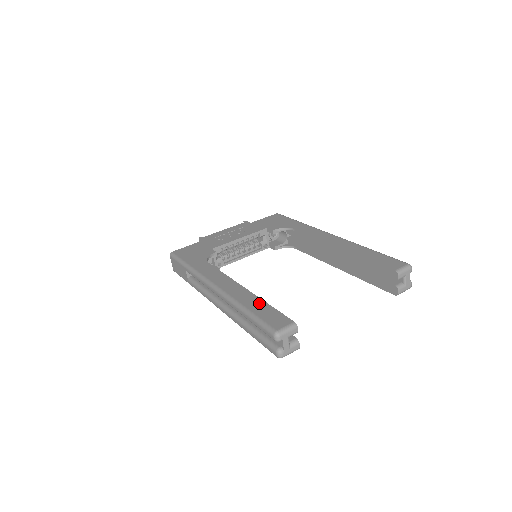
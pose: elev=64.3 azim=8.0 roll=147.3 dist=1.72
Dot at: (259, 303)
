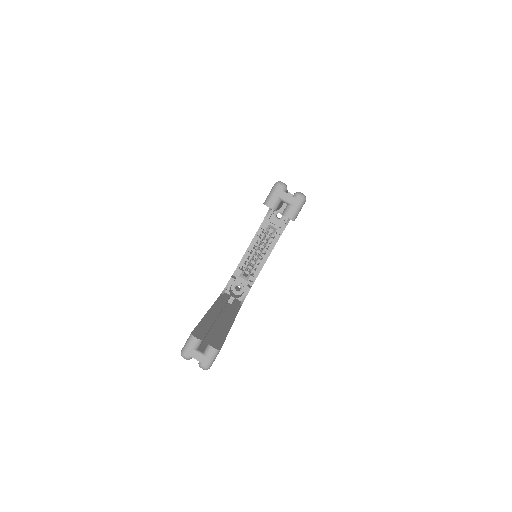
Dot at: occluded
